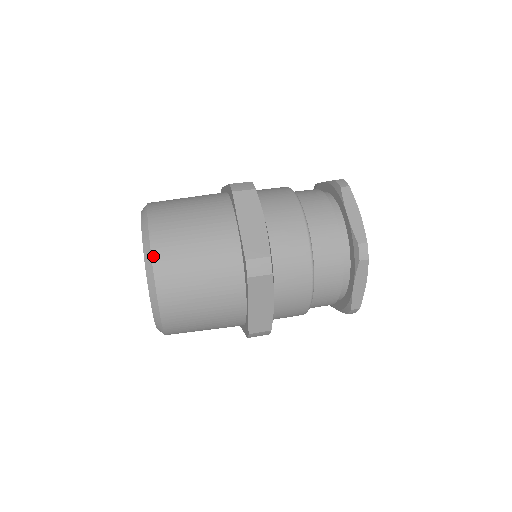
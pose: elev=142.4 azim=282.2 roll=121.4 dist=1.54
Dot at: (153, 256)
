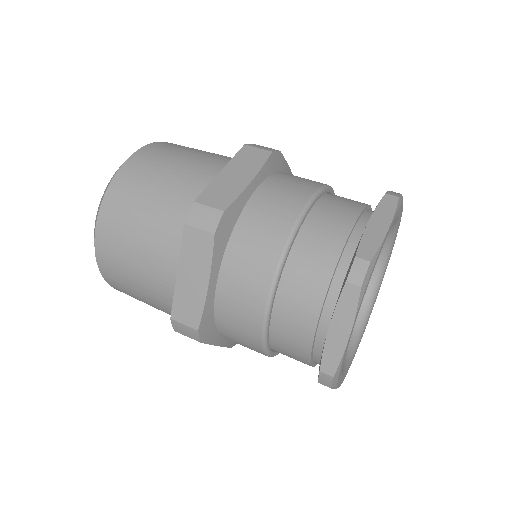
Dot at: (96, 254)
